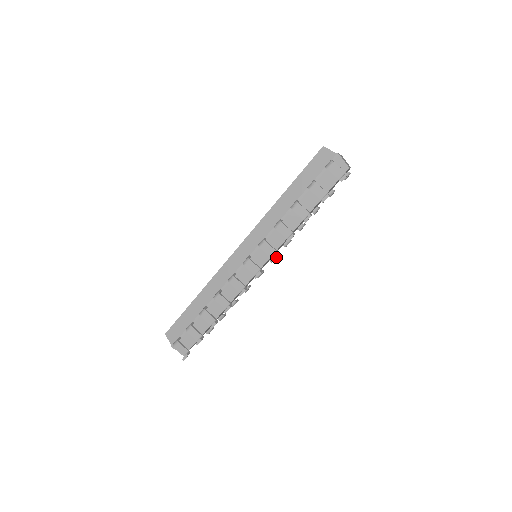
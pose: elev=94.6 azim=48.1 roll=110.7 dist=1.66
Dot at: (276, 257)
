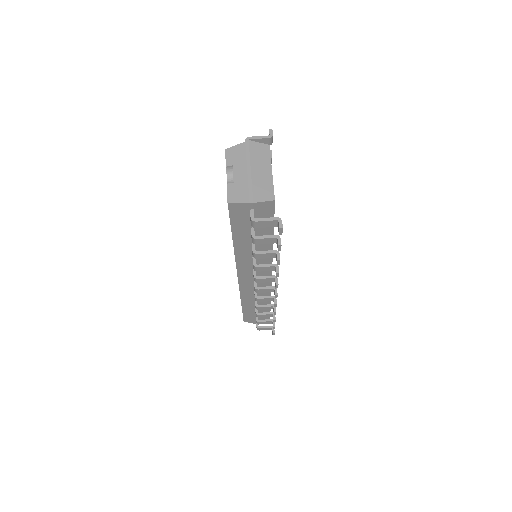
Dot at: occluded
